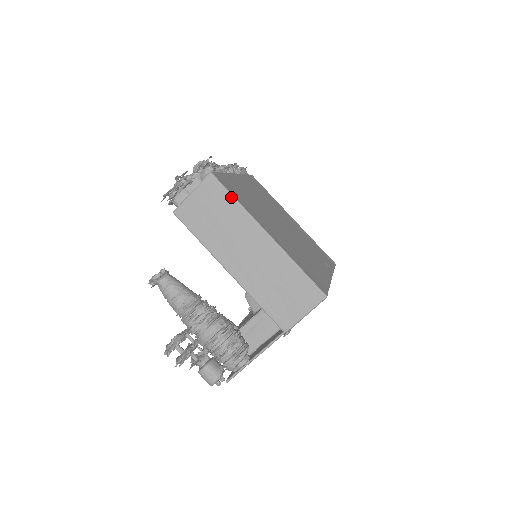
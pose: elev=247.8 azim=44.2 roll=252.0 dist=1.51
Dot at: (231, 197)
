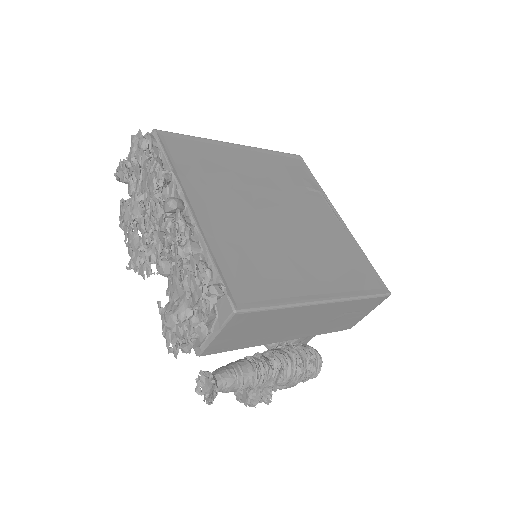
Dot at: (272, 310)
